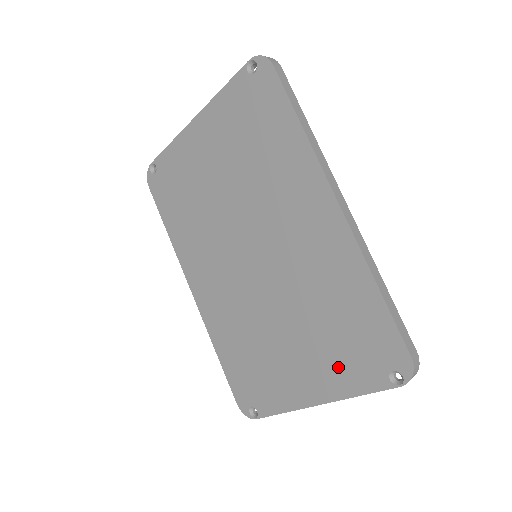
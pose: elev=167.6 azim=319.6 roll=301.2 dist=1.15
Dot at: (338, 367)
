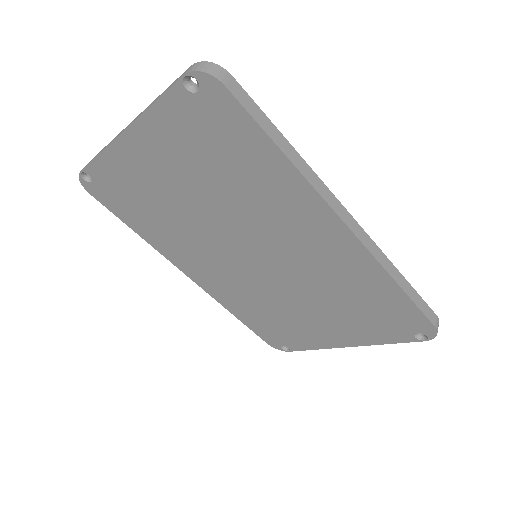
Dot at: (364, 329)
